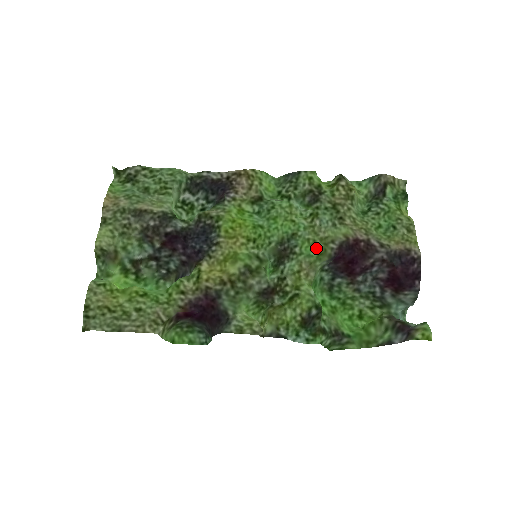
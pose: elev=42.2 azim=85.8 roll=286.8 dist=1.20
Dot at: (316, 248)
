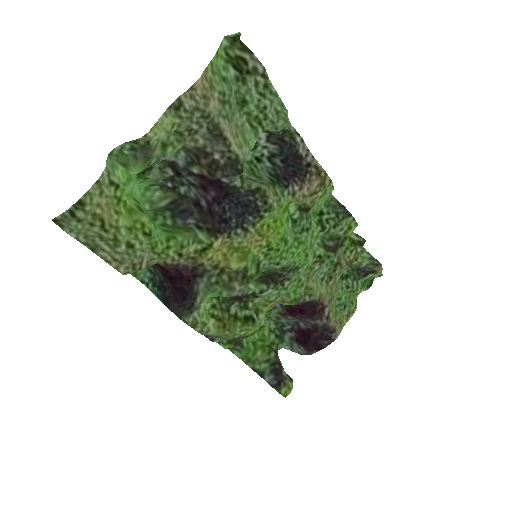
Dot at: (298, 293)
